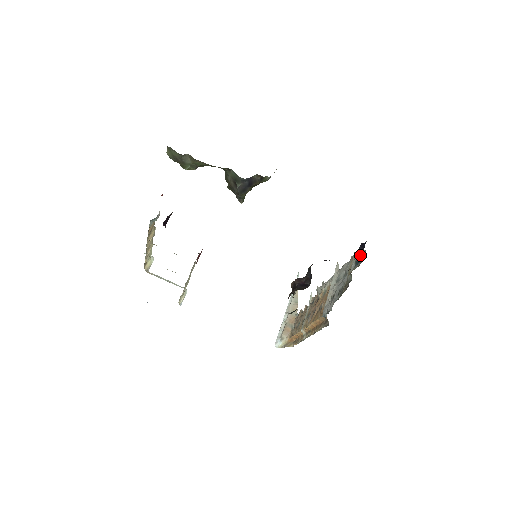
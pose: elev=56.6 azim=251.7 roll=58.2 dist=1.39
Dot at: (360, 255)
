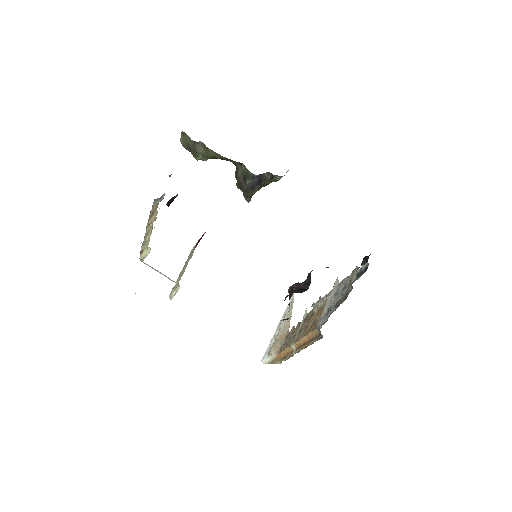
Dot at: (363, 267)
